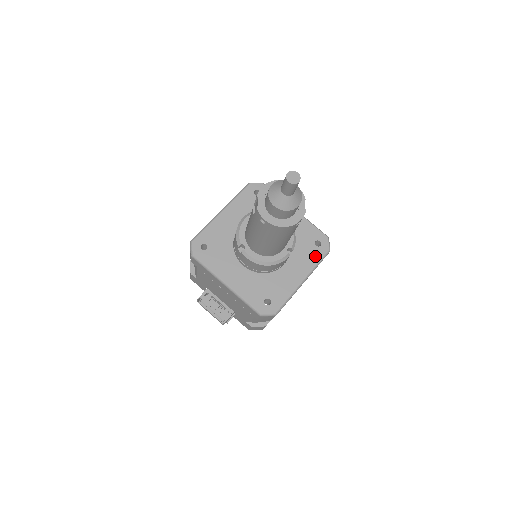
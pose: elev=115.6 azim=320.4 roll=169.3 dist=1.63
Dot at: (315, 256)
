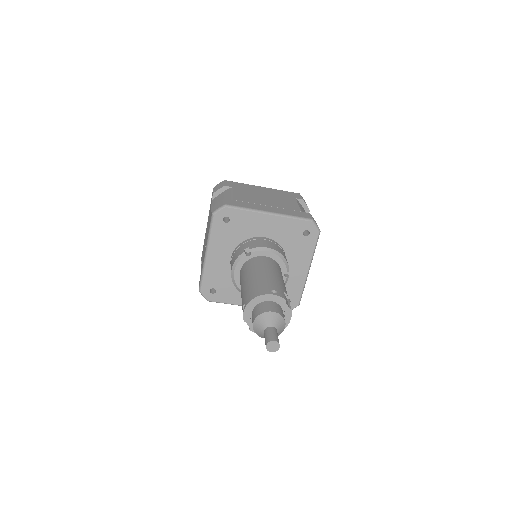
Dot at: (309, 245)
